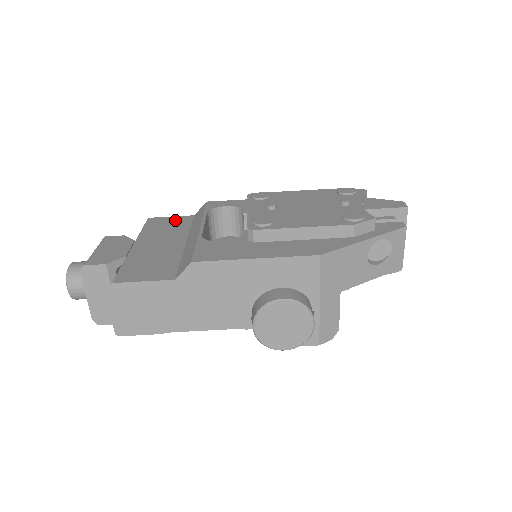
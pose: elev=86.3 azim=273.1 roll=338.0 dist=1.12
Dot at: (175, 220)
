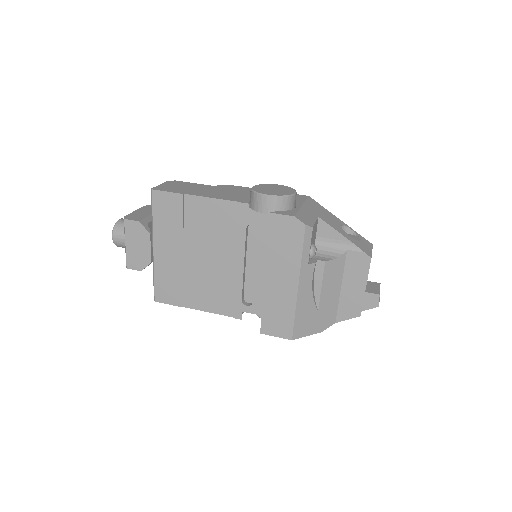
Dot at: occluded
